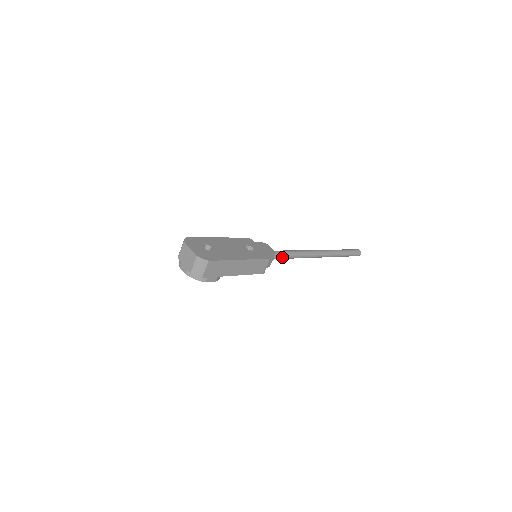
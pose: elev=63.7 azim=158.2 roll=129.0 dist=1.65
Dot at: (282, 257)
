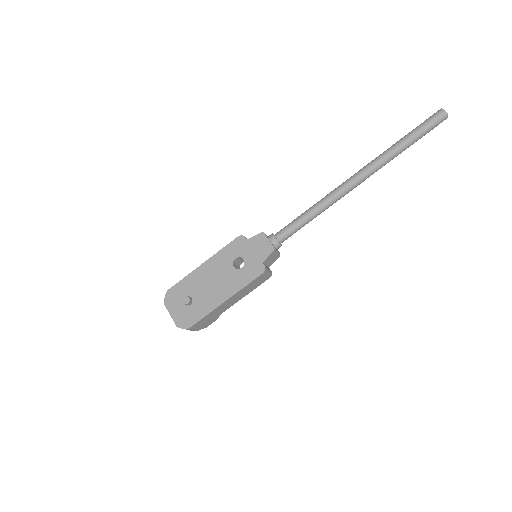
Dot at: (293, 233)
